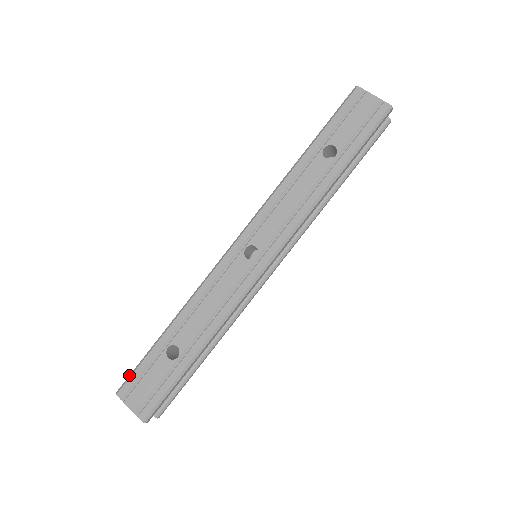
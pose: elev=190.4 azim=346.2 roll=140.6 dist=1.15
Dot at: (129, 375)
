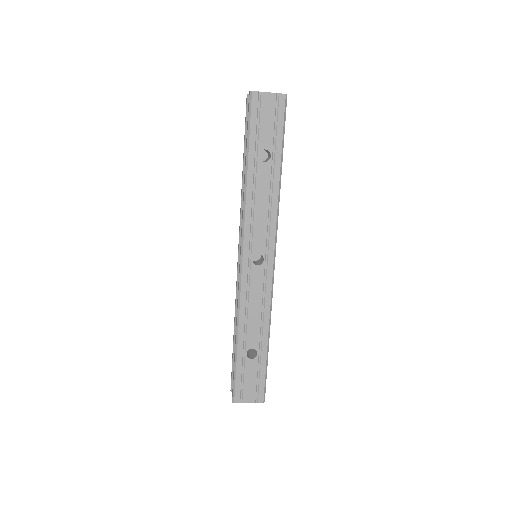
Dot at: (233, 387)
